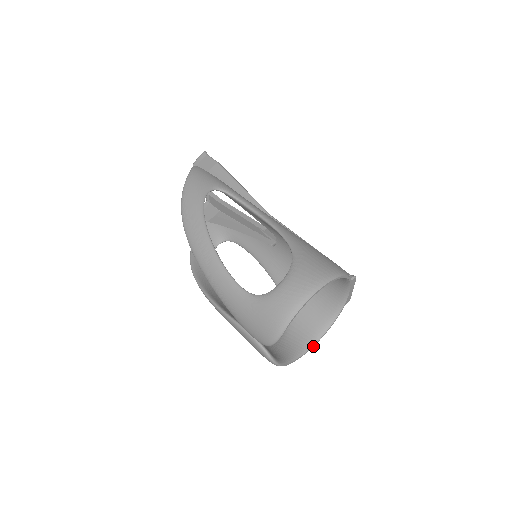
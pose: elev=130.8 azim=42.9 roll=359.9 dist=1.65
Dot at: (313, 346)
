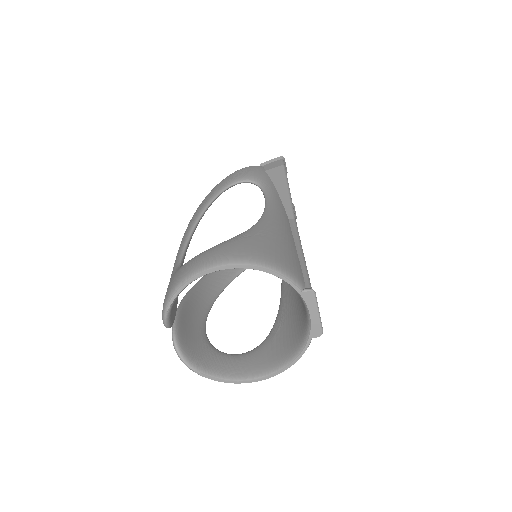
Dot at: (263, 379)
